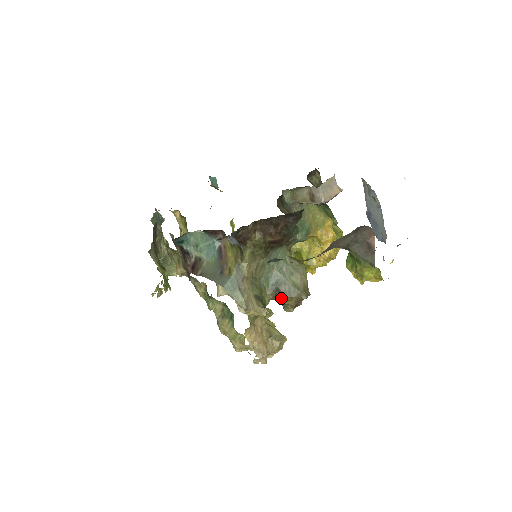
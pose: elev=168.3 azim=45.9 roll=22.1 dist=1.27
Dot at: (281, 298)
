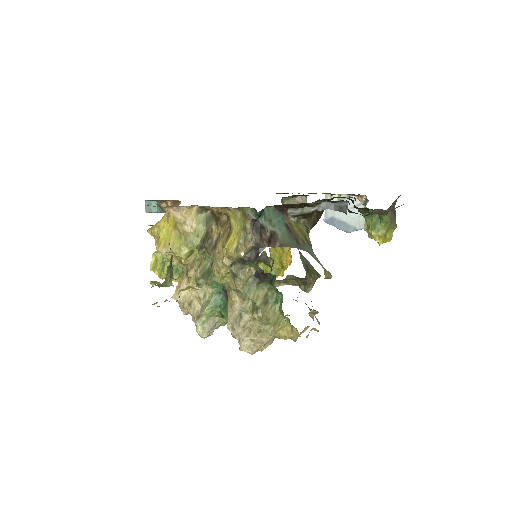
Dot at: (310, 276)
